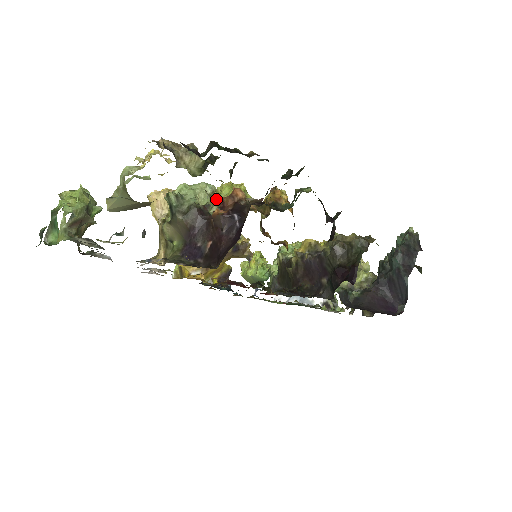
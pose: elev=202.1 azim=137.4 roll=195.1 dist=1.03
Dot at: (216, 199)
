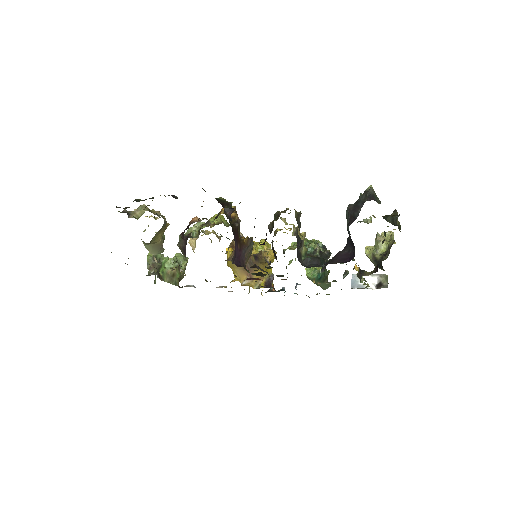
Dot at: (201, 228)
